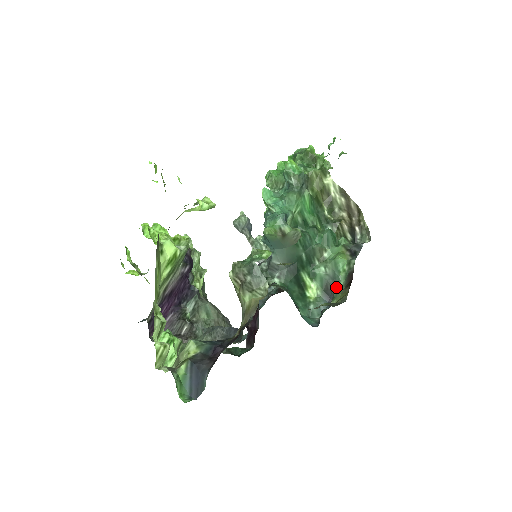
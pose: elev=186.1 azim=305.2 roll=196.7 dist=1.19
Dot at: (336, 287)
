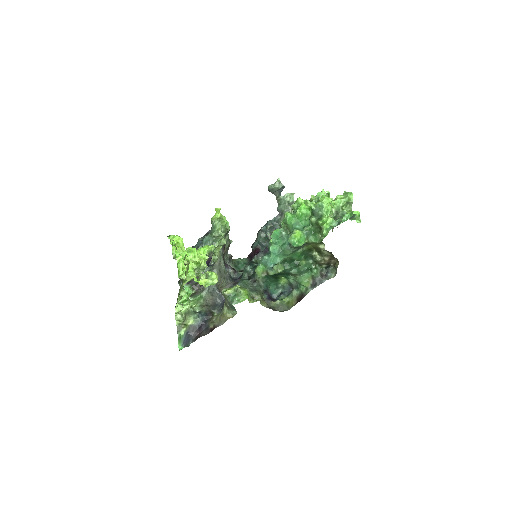
Dot at: (295, 290)
